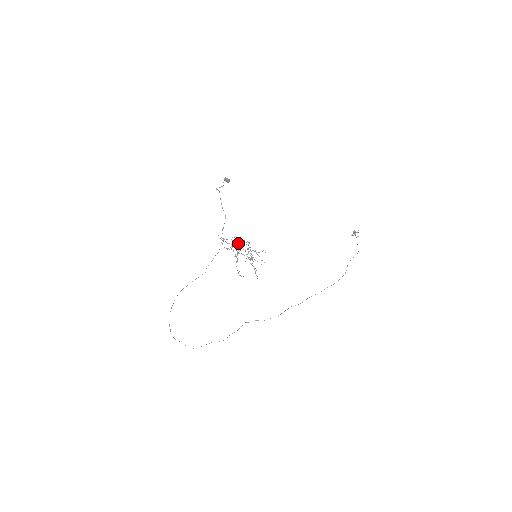
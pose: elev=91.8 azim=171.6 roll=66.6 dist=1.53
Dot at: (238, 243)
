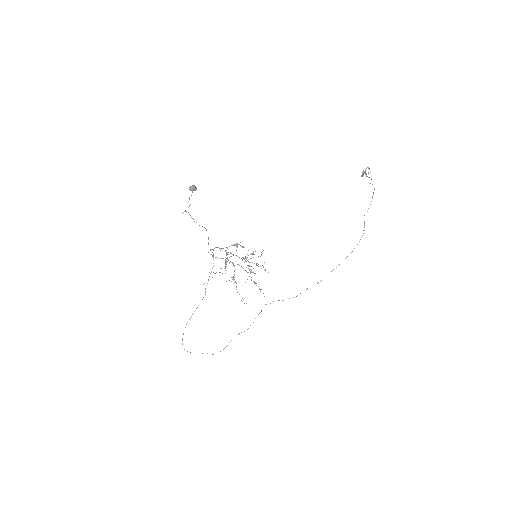
Dot at: (231, 253)
